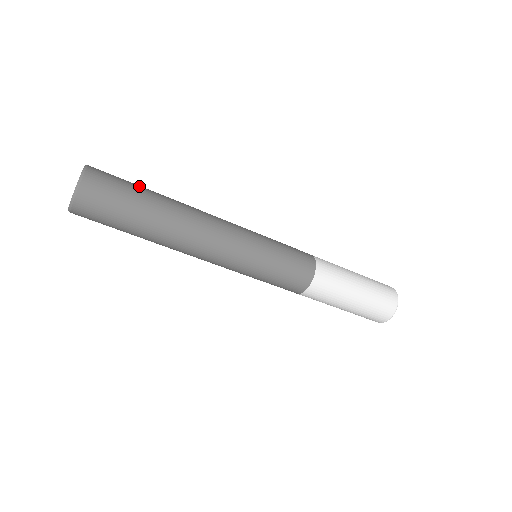
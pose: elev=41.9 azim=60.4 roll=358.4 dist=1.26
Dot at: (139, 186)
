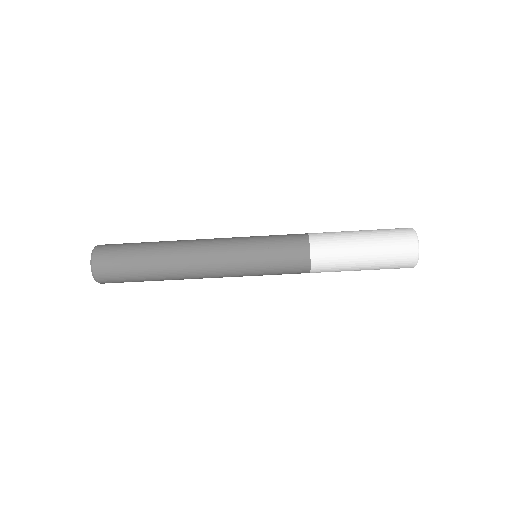
Dot at: occluded
